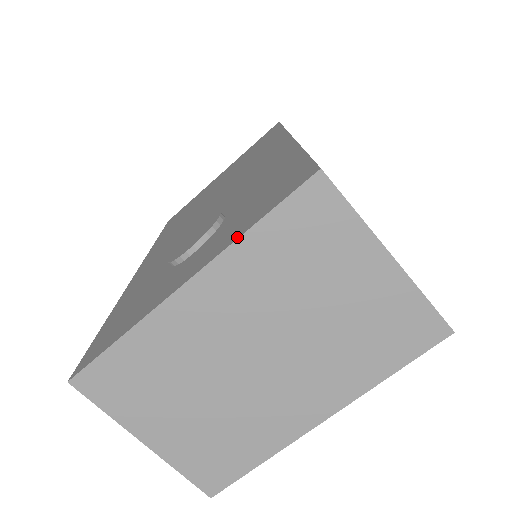
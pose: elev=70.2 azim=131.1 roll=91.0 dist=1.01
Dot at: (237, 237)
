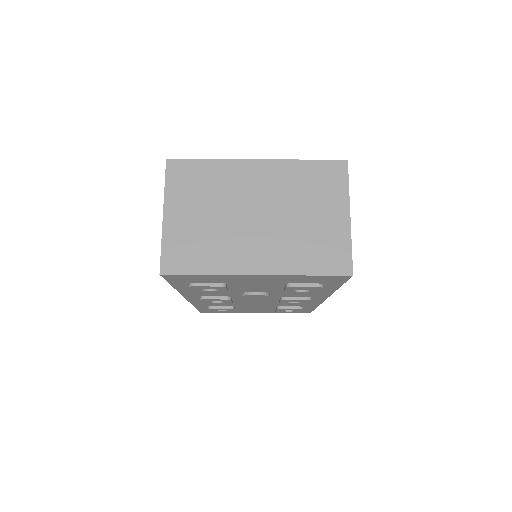
Dot at: (295, 160)
